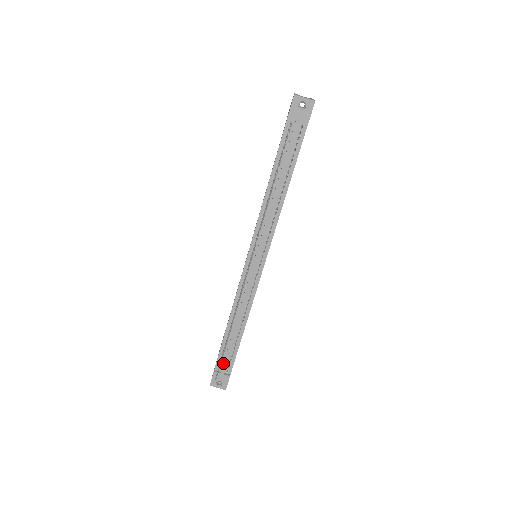
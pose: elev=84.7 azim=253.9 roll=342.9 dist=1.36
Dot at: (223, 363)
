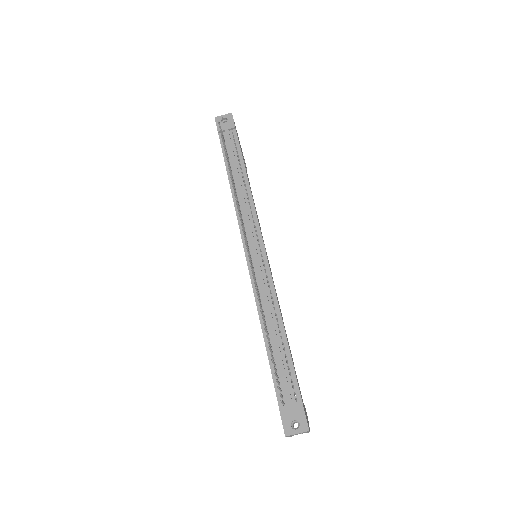
Dot at: (284, 389)
